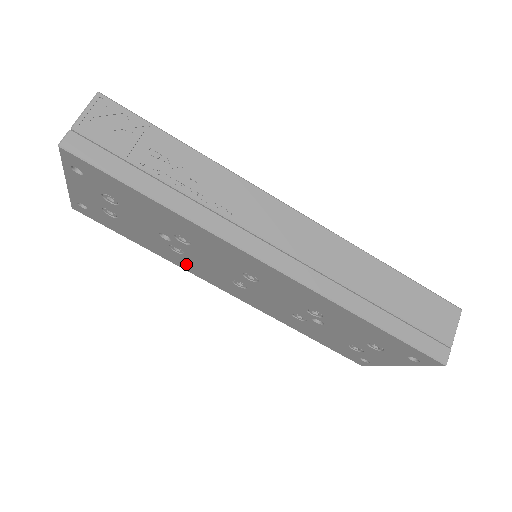
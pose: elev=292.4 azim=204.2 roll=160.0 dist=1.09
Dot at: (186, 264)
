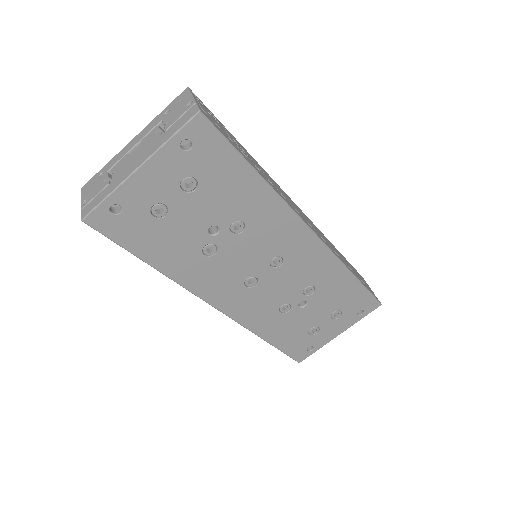
Dot at: (199, 275)
